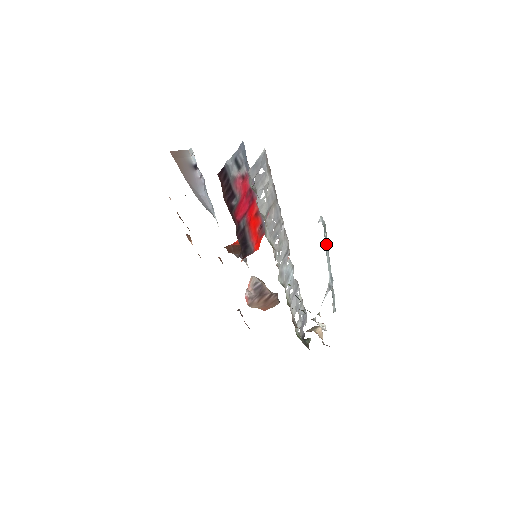
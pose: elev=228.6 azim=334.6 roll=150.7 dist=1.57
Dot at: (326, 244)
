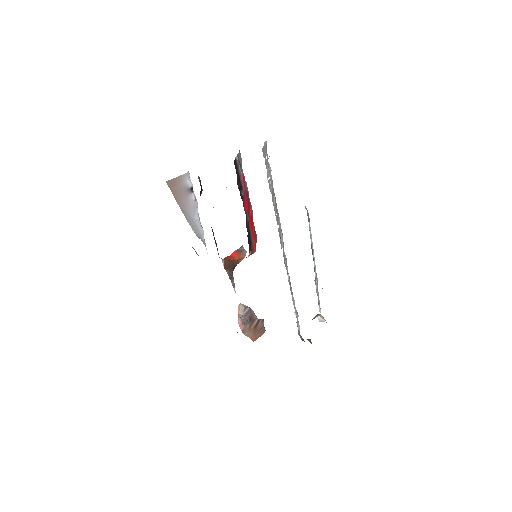
Dot at: (311, 234)
